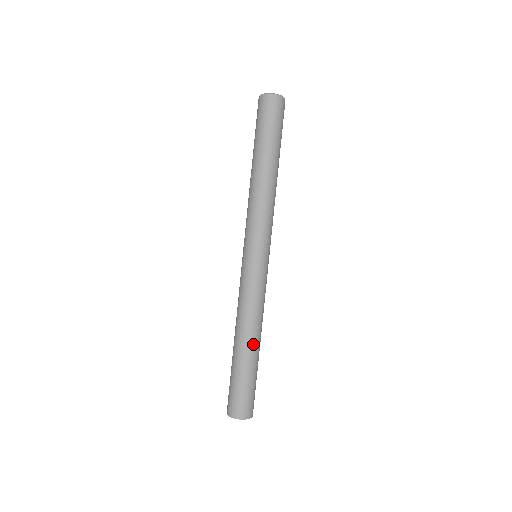
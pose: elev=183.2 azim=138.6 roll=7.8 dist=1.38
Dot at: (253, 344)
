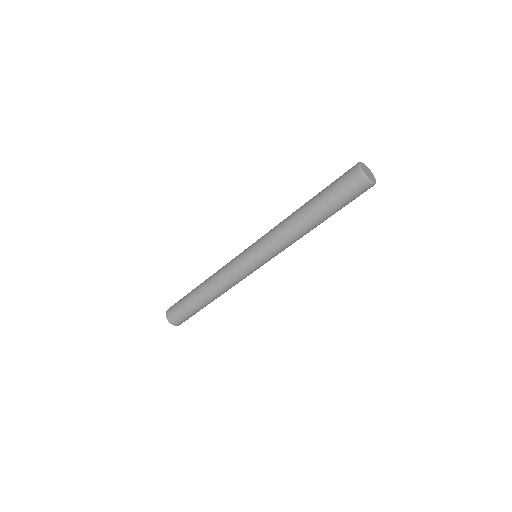
Dot at: occluded
